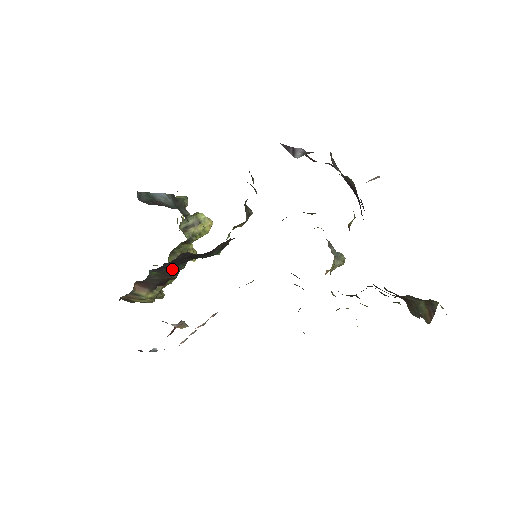
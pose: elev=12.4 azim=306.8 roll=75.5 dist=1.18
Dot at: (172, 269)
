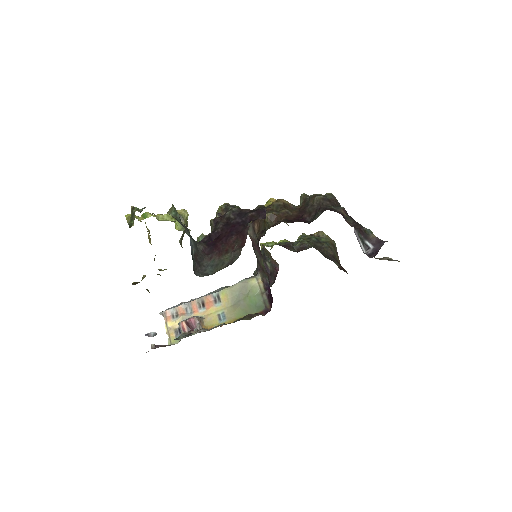
Dot at: occluded
